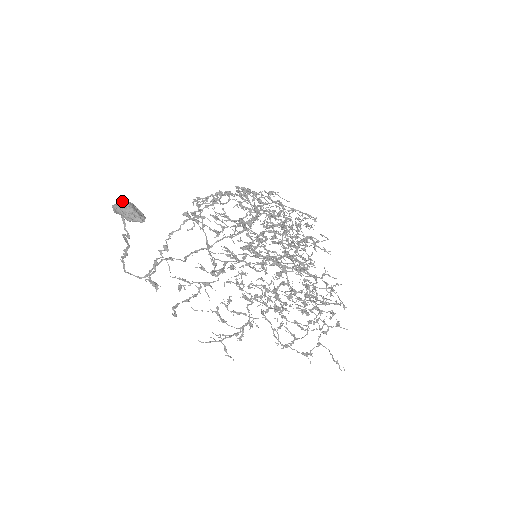
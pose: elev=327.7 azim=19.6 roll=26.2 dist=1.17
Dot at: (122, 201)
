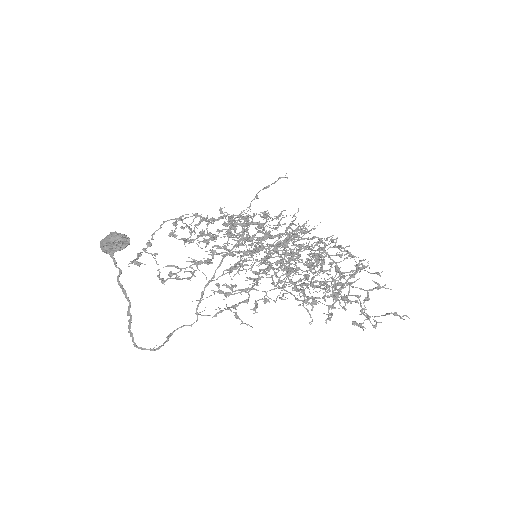
Dot at: occluded
